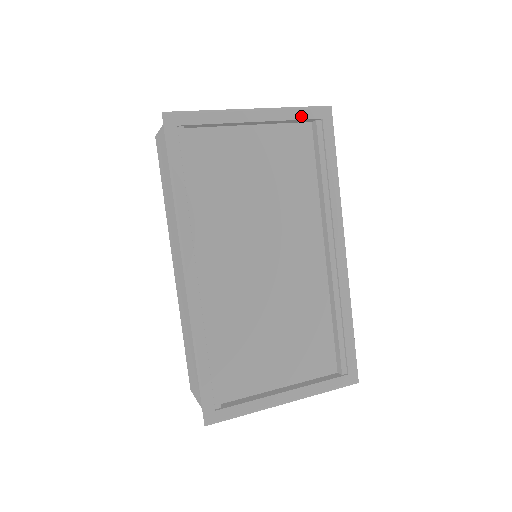
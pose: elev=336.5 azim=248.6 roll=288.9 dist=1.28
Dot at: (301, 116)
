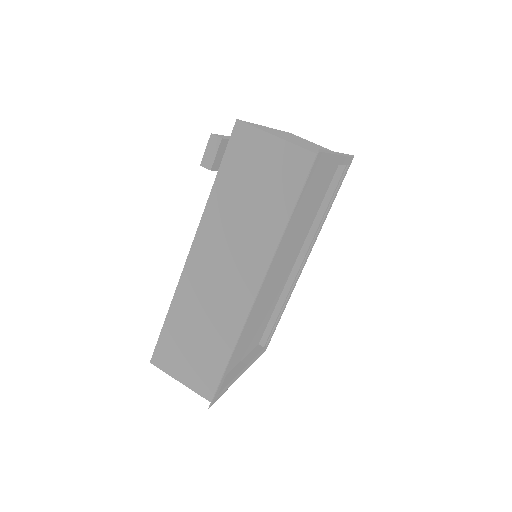
Dot at: (346, 162)
